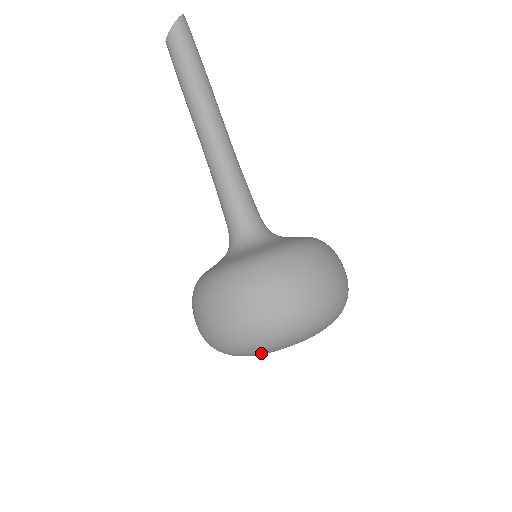
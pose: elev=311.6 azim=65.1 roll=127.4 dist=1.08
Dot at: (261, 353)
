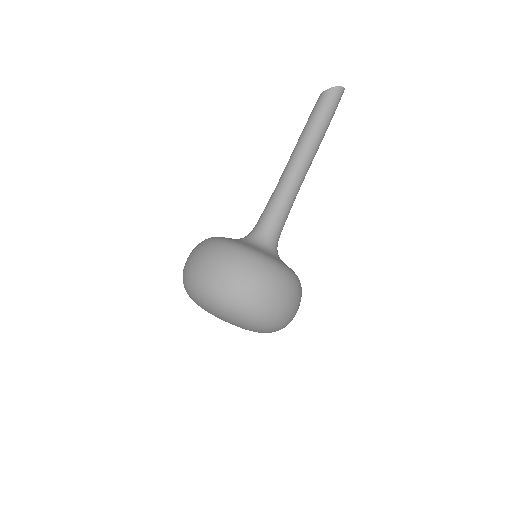
Dot at: (195, 301)
